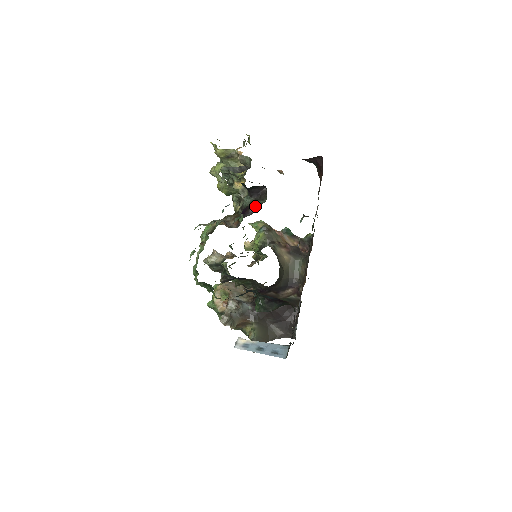
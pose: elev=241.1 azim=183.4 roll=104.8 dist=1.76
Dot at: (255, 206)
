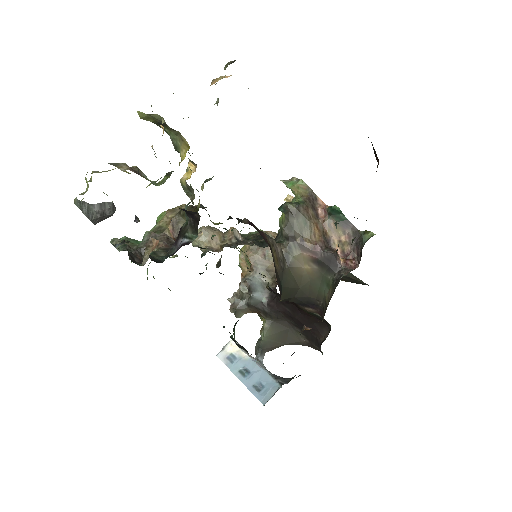
Dot at: (181, 240)
